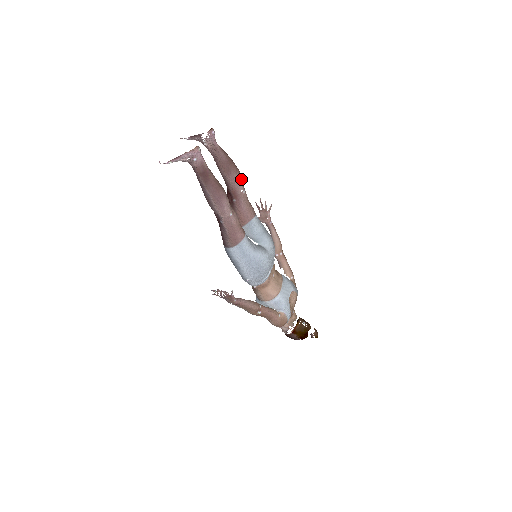
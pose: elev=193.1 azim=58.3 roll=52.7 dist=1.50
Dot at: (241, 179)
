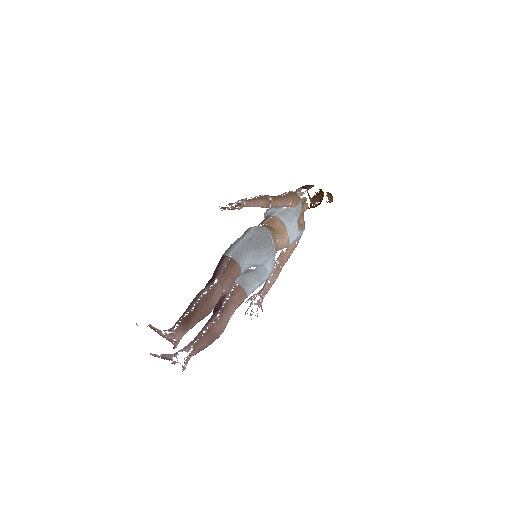
Dot at: (216, 299)
